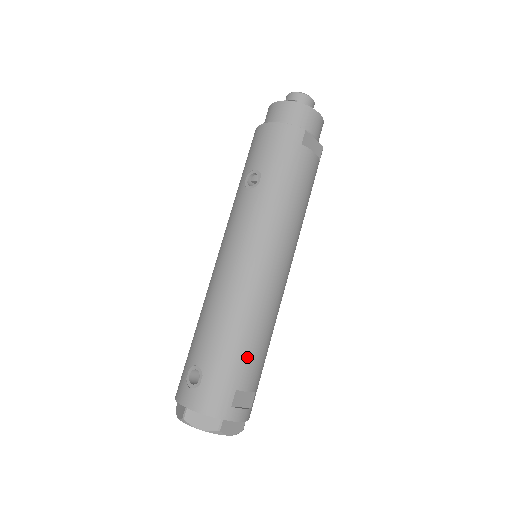
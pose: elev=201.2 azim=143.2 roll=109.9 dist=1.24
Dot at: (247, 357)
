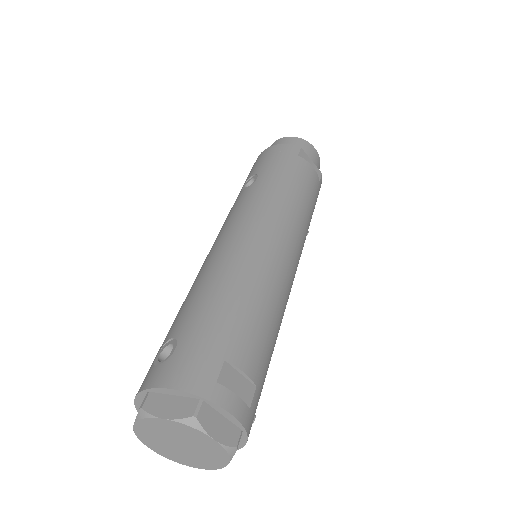
Dot at: (242, 323)
